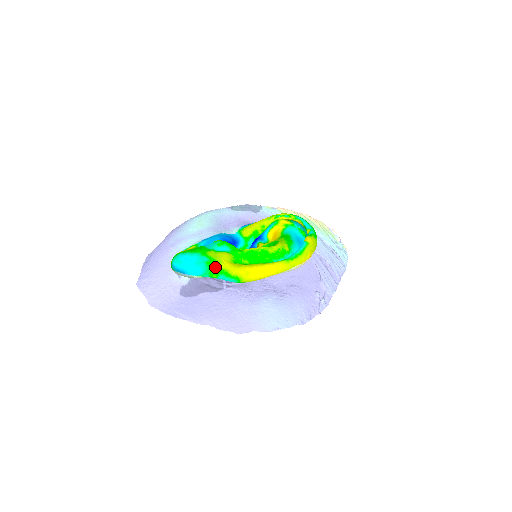
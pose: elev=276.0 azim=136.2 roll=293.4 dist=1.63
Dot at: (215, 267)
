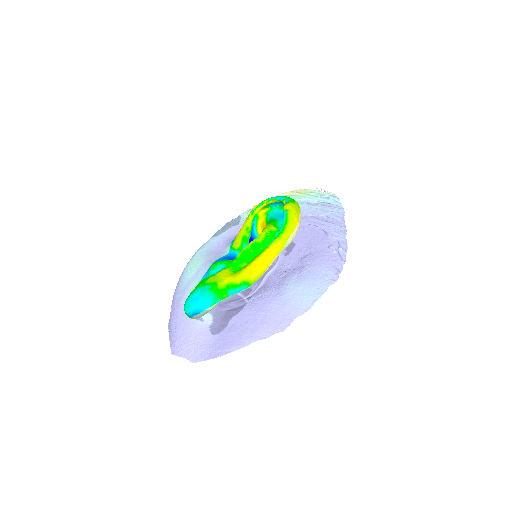
Dot at: (219, 288)
